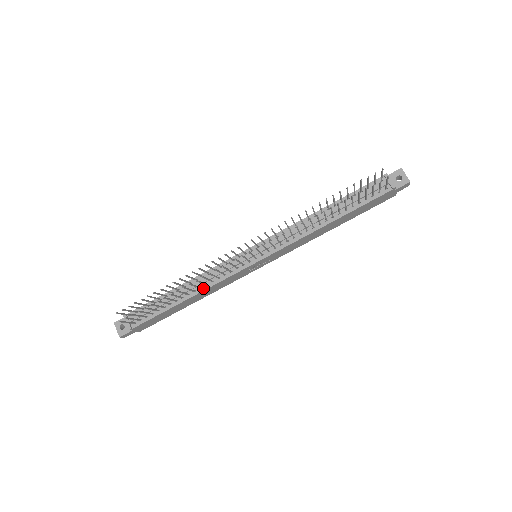
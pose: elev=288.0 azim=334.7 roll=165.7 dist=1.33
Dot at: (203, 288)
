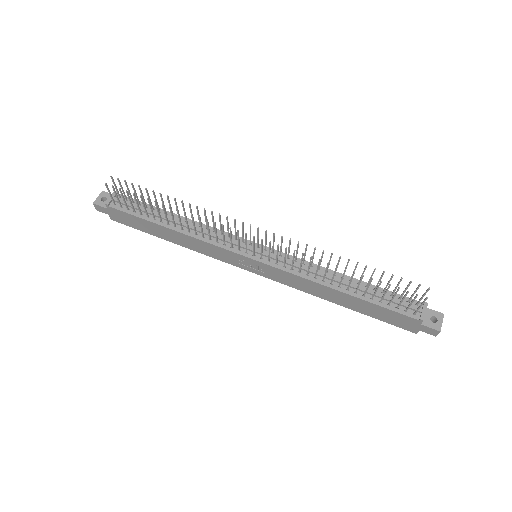
Dot at: (191, 233)
